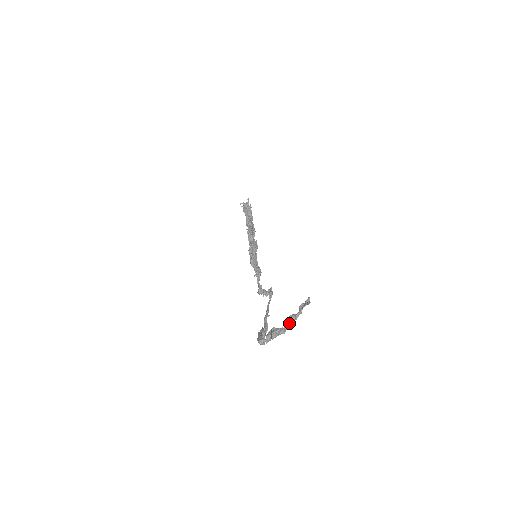
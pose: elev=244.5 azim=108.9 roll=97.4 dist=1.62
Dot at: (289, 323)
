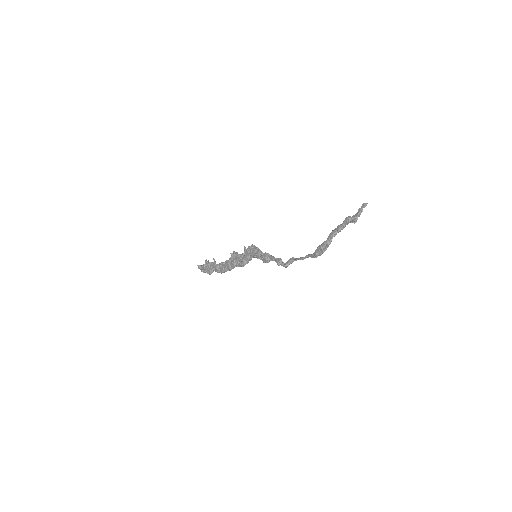
Dot at: occluded
